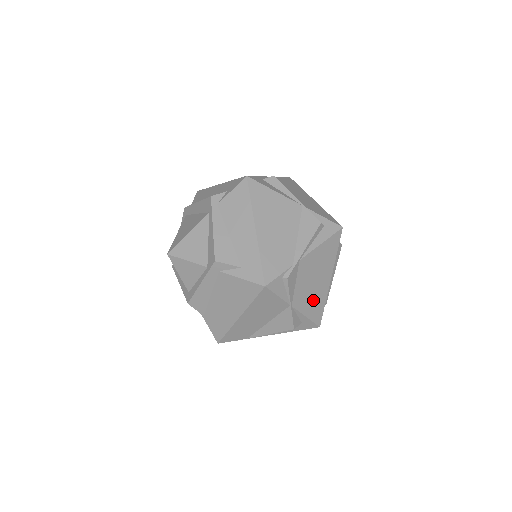
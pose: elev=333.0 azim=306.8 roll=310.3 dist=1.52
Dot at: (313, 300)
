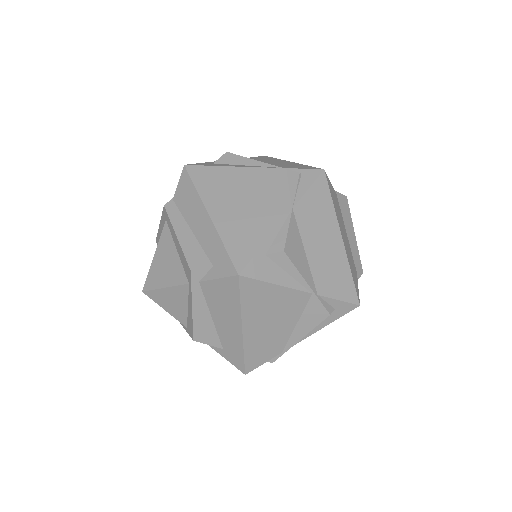
Dot at: occluded
